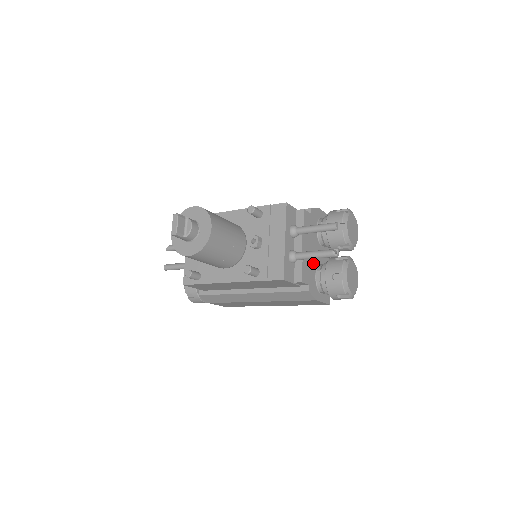
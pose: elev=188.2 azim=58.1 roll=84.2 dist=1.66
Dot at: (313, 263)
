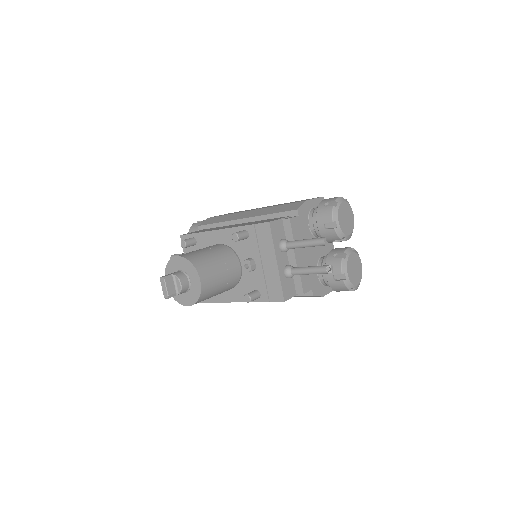
Dot at: (312, 264)
